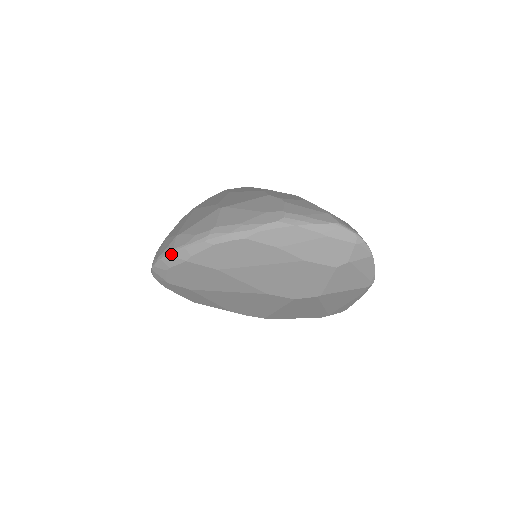
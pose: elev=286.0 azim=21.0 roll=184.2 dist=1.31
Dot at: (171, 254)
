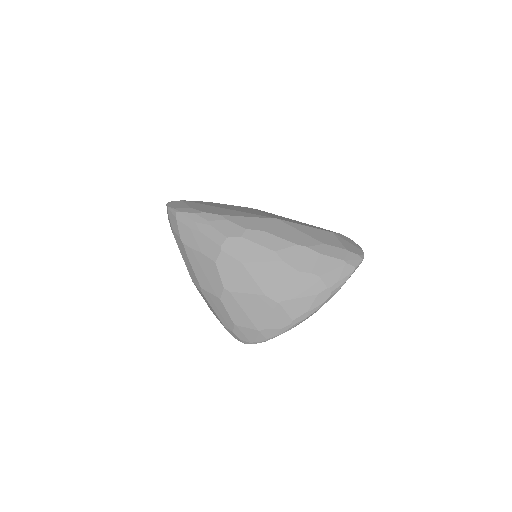
Dot at: occluded
